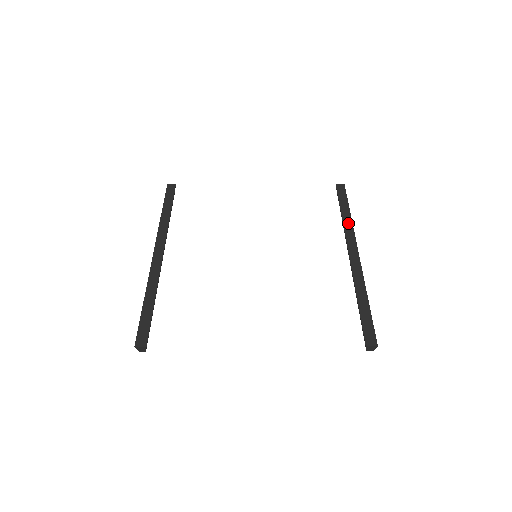
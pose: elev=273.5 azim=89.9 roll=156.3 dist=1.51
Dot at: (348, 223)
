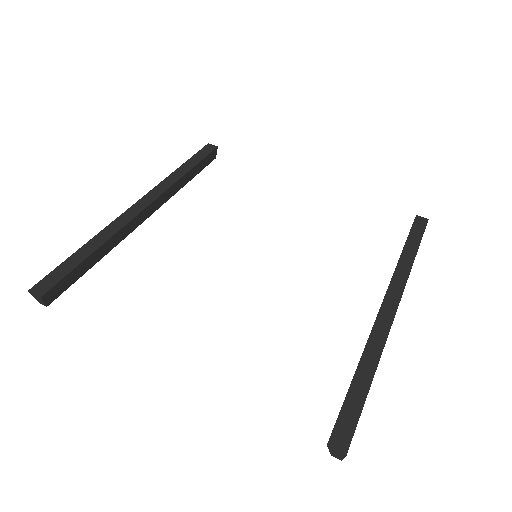
Dot at: (405, 266)
